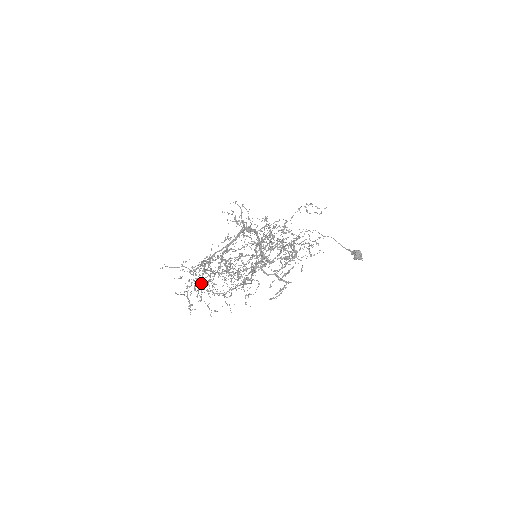
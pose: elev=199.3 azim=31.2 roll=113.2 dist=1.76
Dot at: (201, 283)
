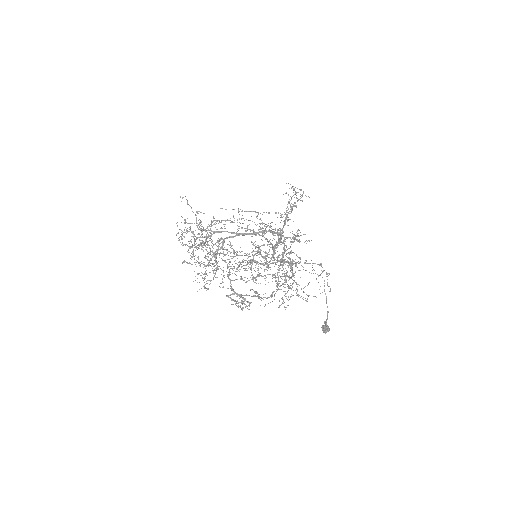
Dot at: occluded
